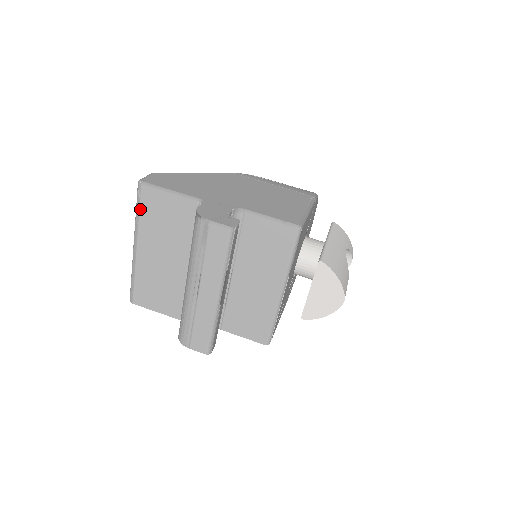
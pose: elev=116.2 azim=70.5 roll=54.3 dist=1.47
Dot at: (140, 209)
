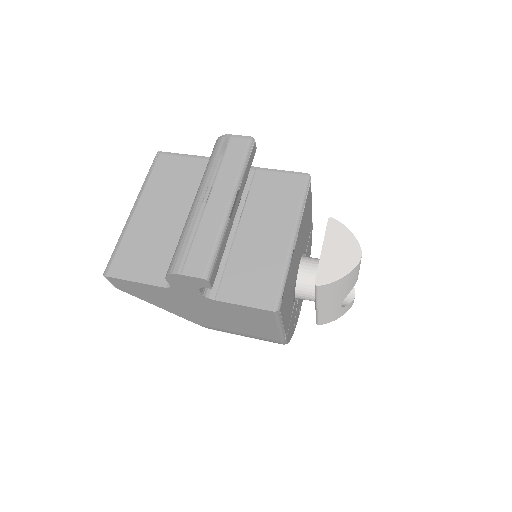
Dot at: (151, 174)
